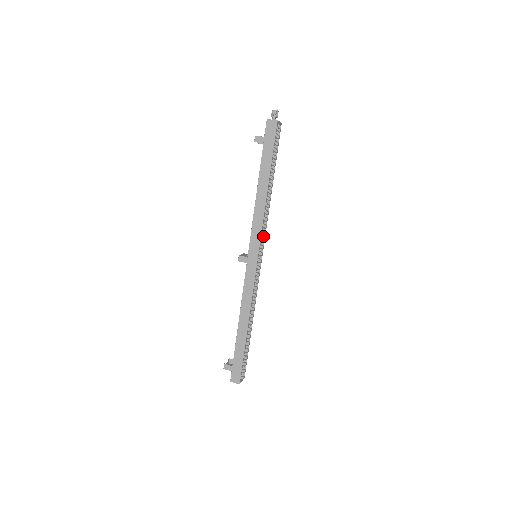
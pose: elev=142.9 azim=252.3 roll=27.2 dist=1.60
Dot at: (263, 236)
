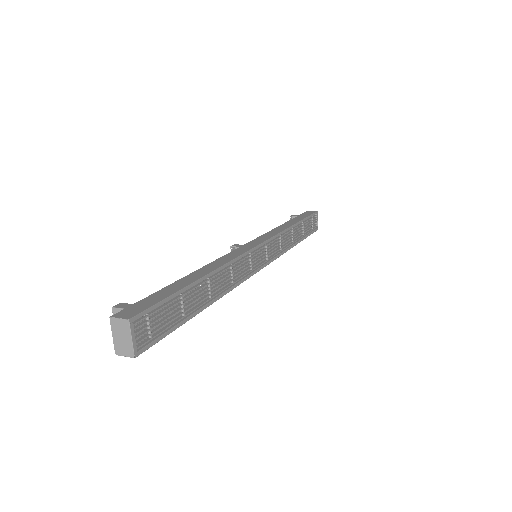
Dot at: (272, 253)
